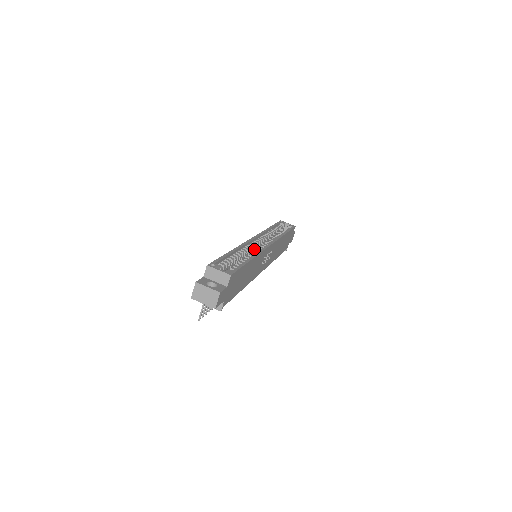
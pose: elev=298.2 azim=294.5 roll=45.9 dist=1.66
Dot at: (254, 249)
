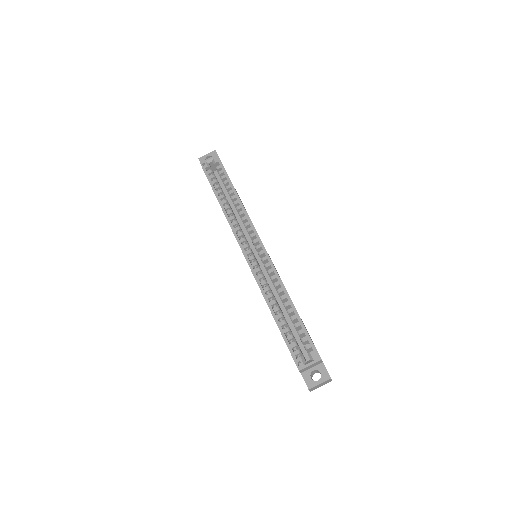
Dot at: (257, 263)
